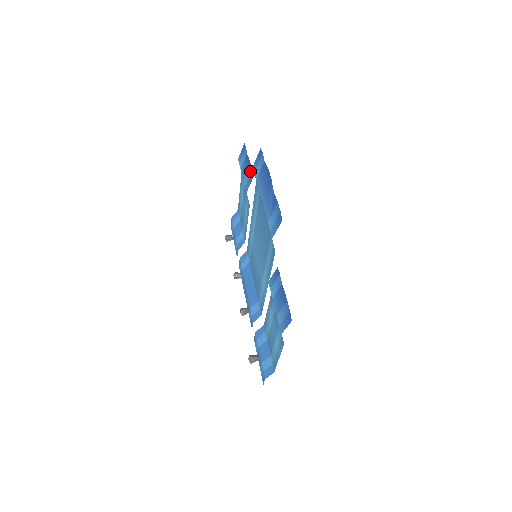
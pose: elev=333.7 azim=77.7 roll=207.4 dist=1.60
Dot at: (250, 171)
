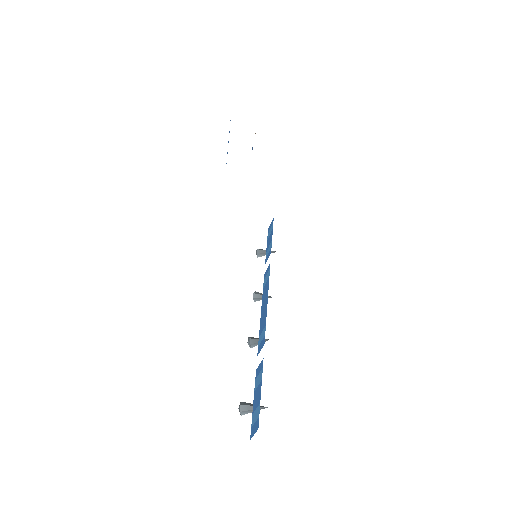
Dot at: occluded
